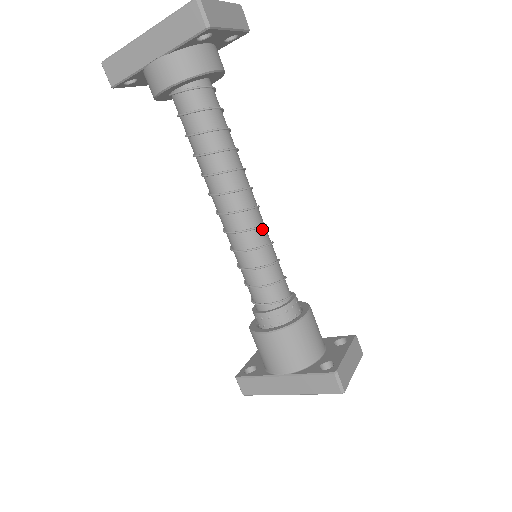
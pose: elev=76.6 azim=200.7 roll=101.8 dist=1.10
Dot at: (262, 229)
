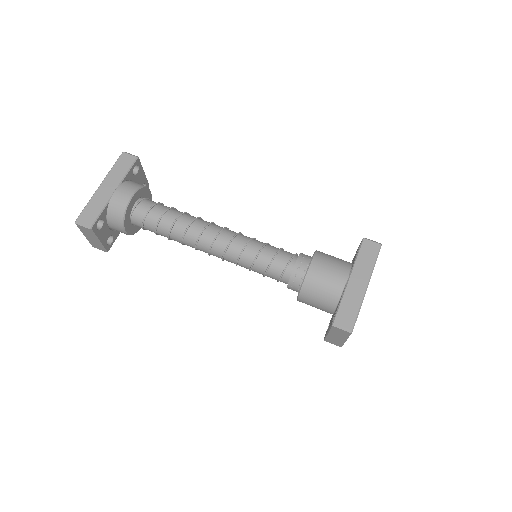
Dot at: occluded
